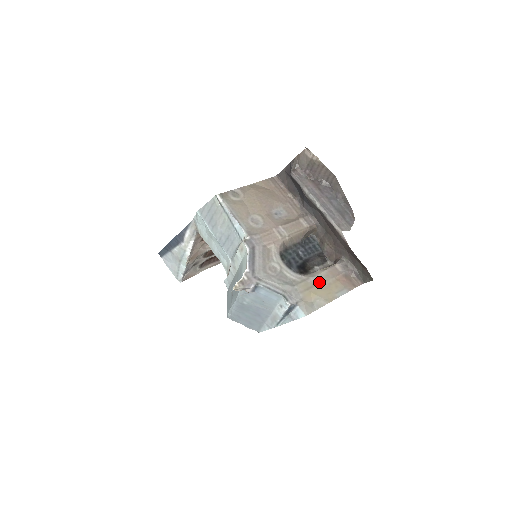
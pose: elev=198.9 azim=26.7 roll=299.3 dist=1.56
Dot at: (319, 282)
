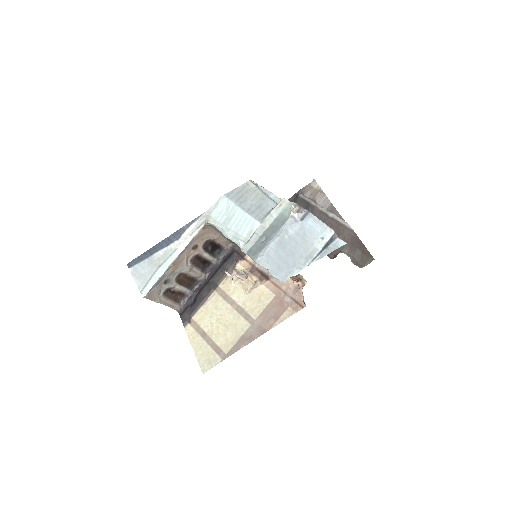
Dot at: occluded
